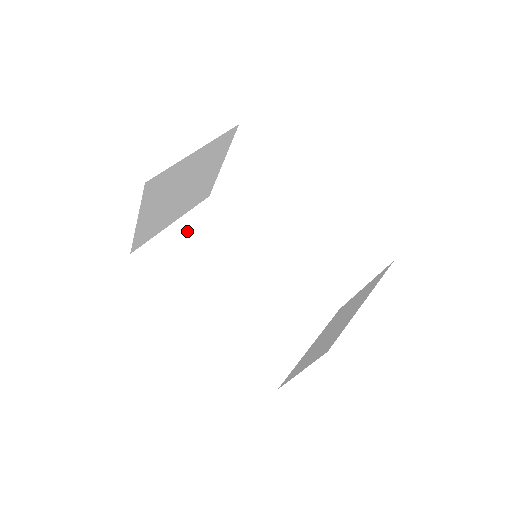
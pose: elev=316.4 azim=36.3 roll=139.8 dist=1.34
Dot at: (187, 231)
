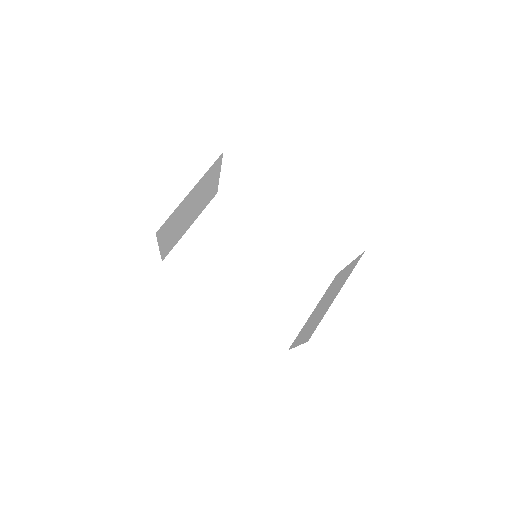
Dot at: (203, 231)
